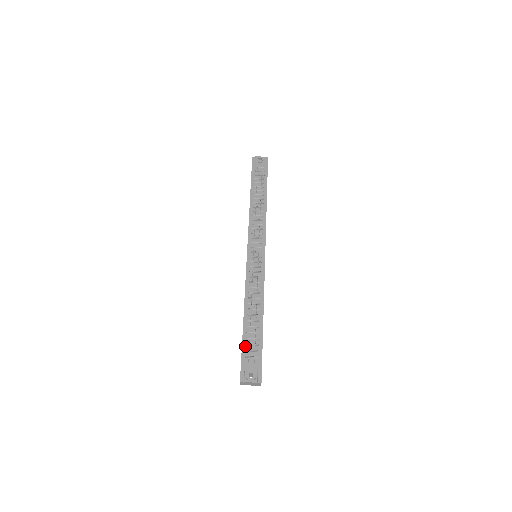
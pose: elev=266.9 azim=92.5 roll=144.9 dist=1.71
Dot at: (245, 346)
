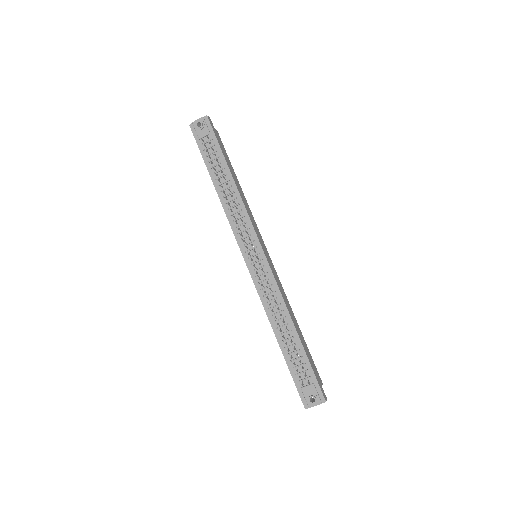
Dot at: (293, 370)
